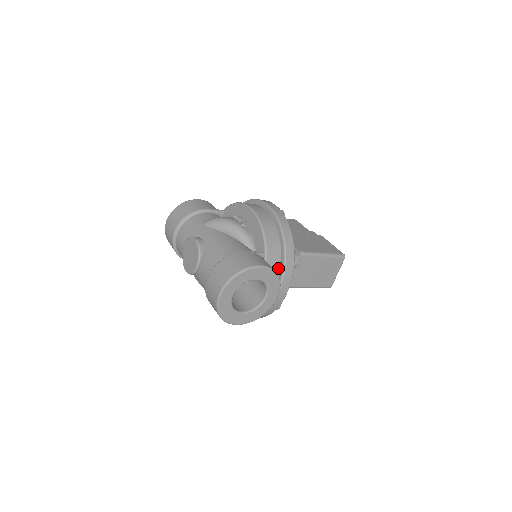
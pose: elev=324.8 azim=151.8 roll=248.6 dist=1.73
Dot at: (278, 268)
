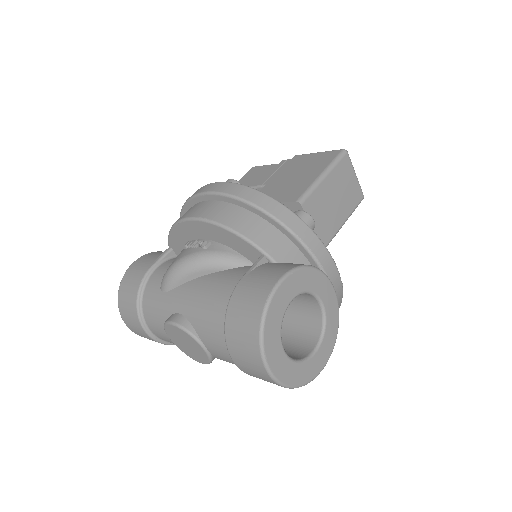
Dot at: (297, 253)
